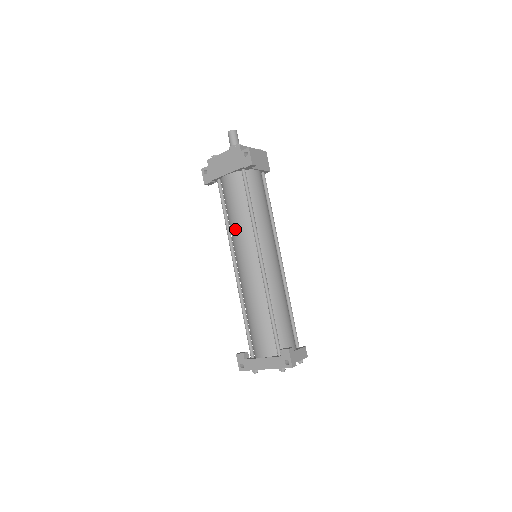
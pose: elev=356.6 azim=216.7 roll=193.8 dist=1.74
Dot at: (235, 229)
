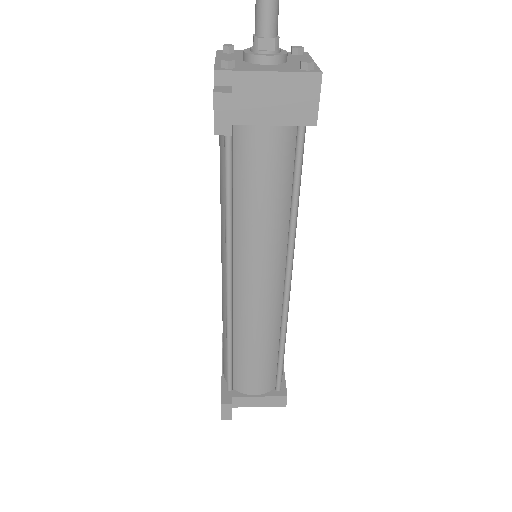
Dot at: occluded
